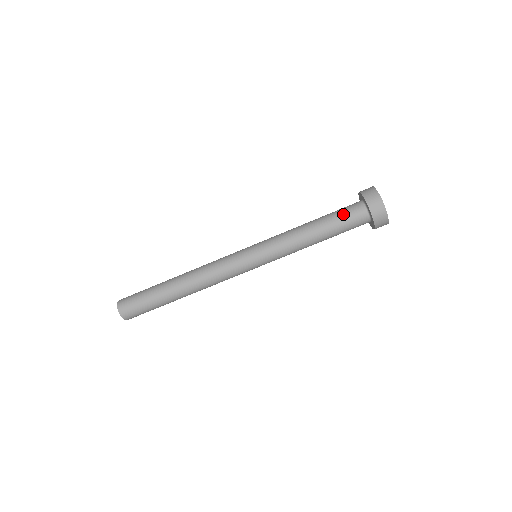
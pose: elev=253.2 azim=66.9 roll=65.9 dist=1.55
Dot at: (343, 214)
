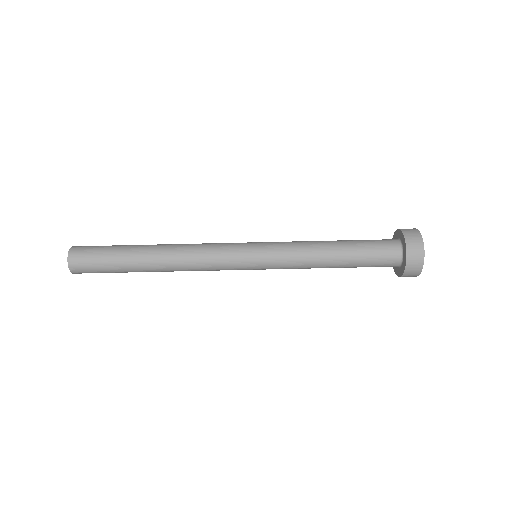
Dot at: (374, 255)
